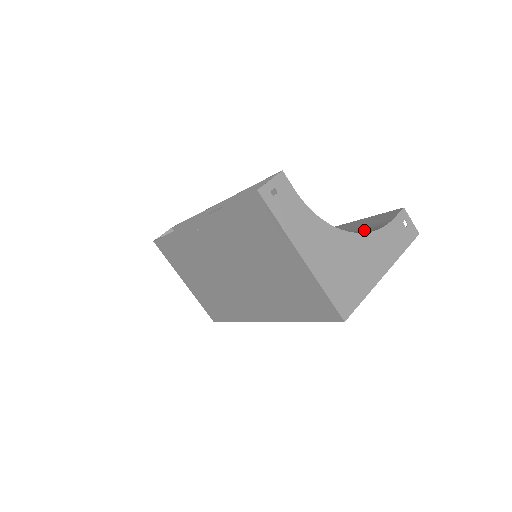
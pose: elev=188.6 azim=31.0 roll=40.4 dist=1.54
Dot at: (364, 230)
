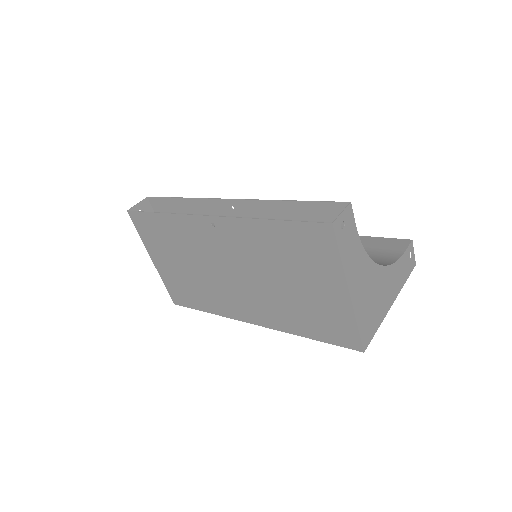
Dot at: (374, 254)
